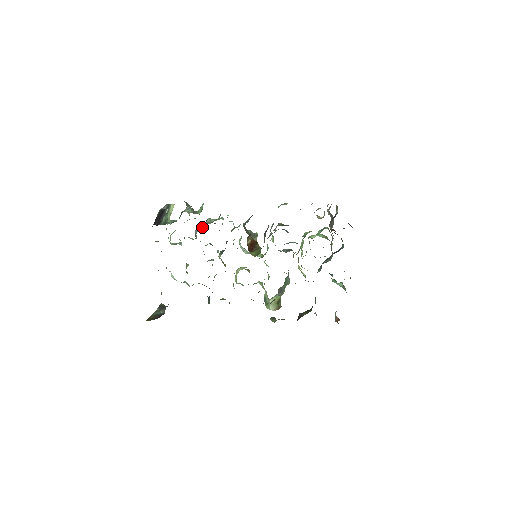
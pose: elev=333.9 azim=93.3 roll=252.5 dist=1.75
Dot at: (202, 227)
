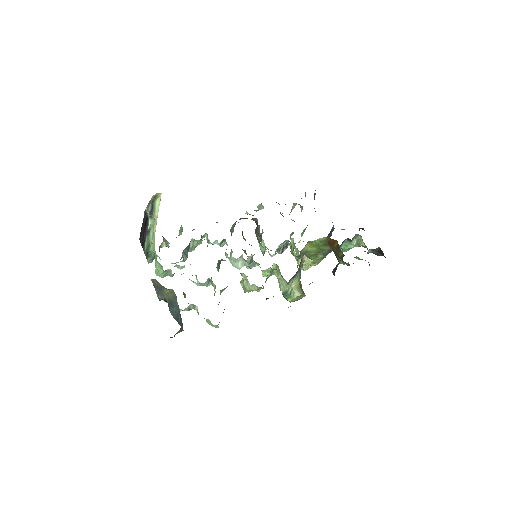
Dot at: (187, 252)
